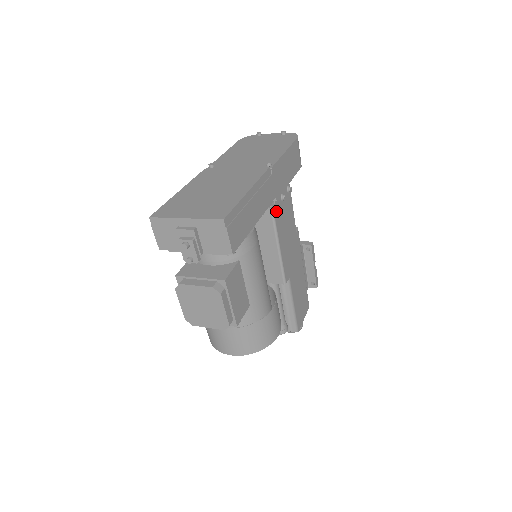
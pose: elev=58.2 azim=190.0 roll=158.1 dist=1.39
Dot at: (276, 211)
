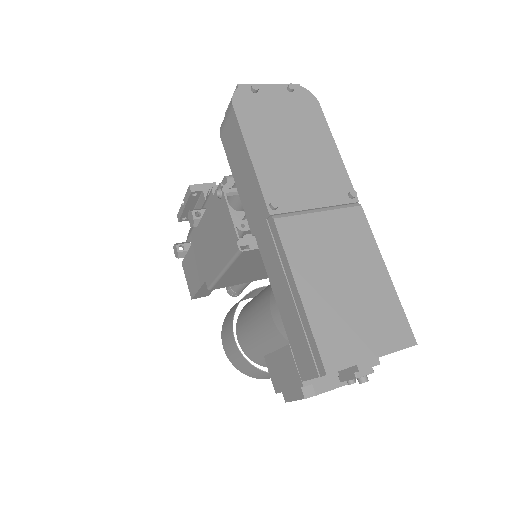
Dot at: occluded
